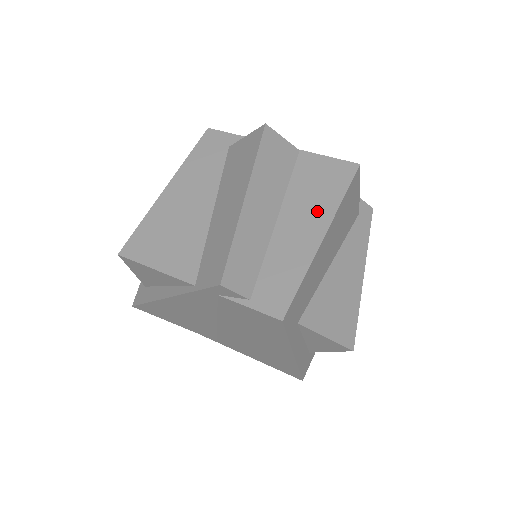
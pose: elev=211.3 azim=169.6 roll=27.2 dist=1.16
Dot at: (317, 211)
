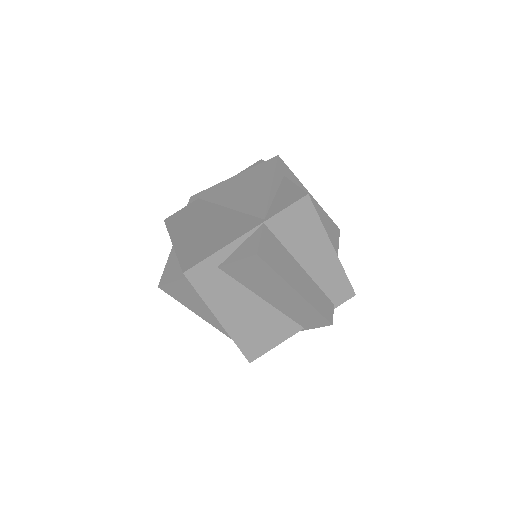
Dot at: (317, 243)
